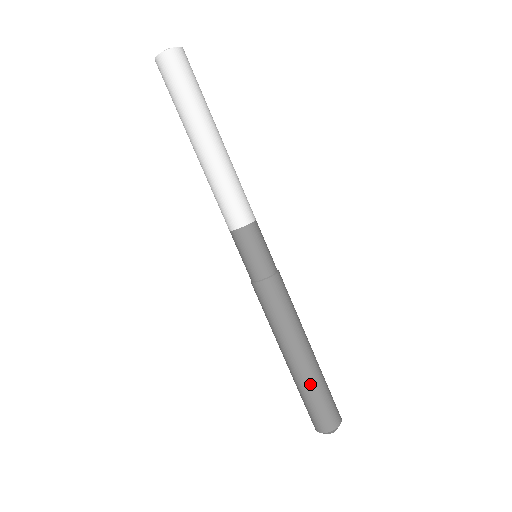
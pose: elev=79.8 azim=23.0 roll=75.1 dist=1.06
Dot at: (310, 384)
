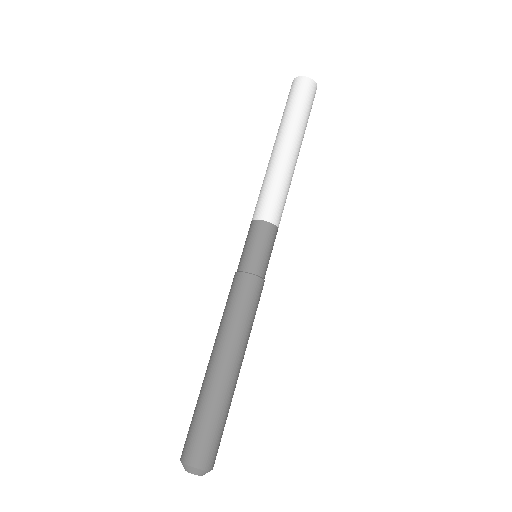
Dot at: (209, 398)
